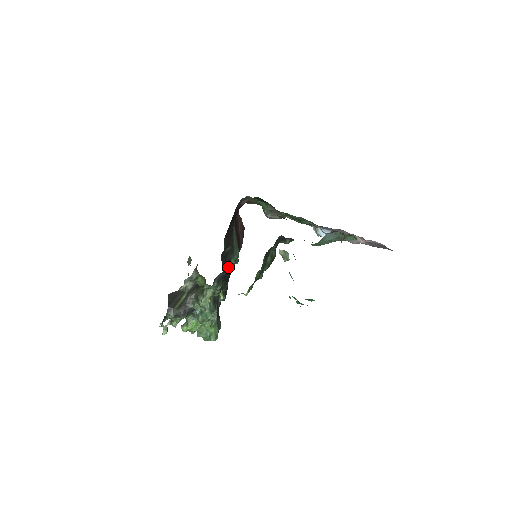
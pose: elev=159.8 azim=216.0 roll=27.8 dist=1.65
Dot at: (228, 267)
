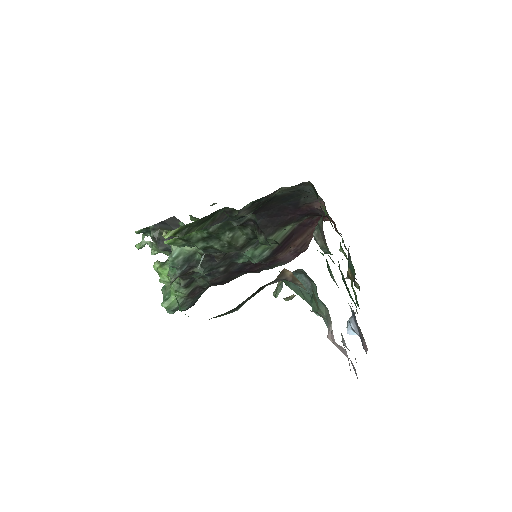
Dot at: (239, 253)
